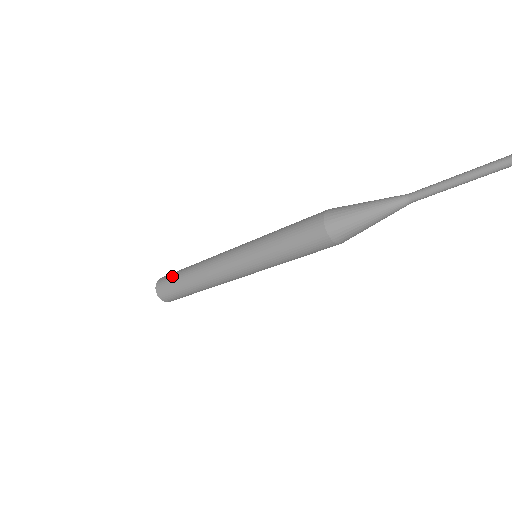
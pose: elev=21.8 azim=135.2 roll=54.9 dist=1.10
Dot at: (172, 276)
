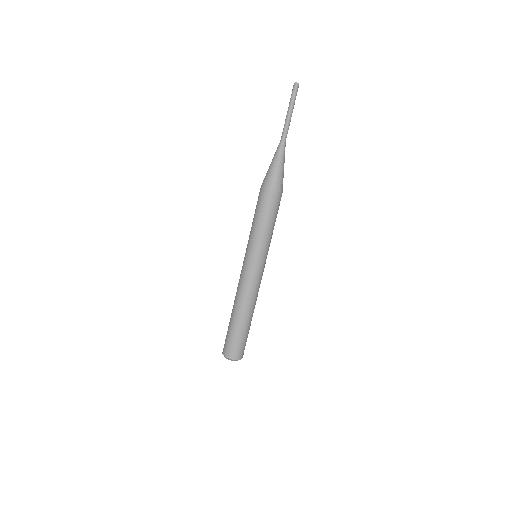
Dot at: occluded
